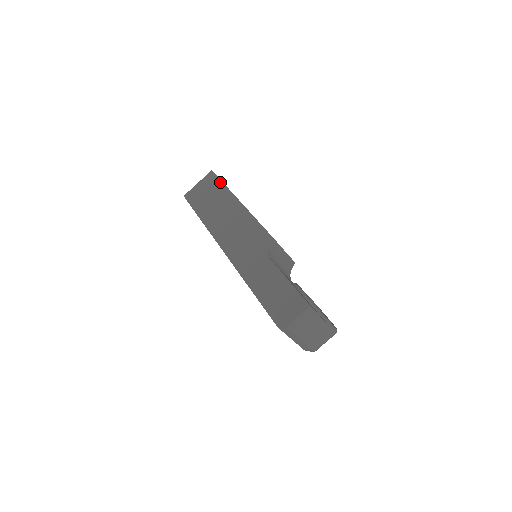
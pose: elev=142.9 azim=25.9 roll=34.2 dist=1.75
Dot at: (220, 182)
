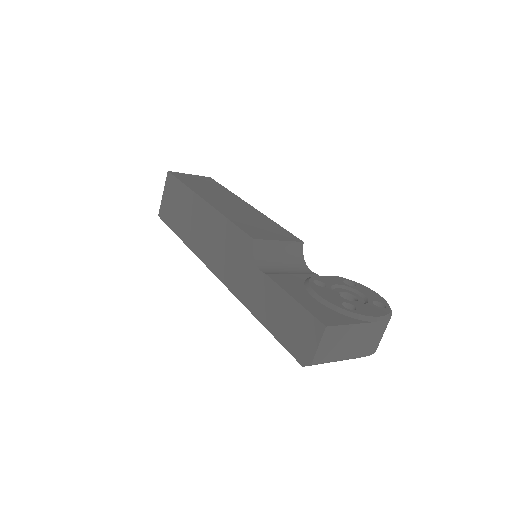
Dot at: (179, 183)
